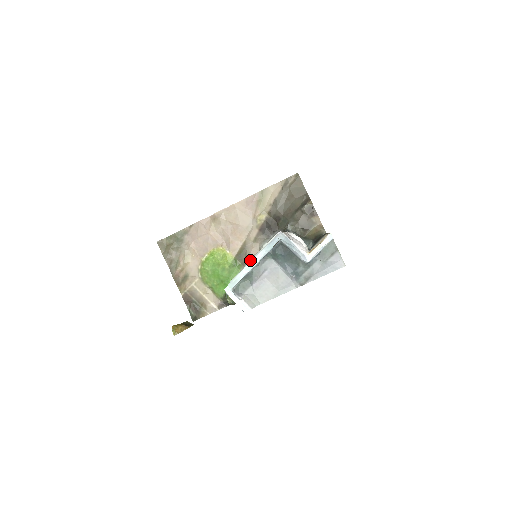
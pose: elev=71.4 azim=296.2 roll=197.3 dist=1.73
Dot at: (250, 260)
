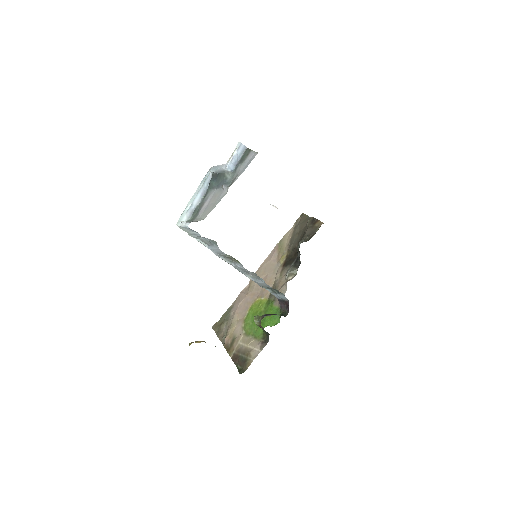
Dot at: (192, 196)
